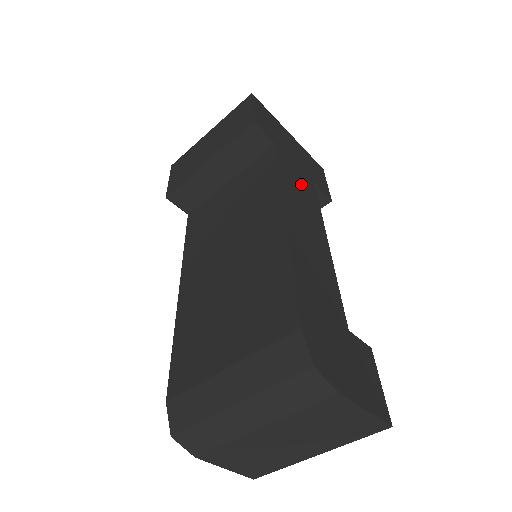
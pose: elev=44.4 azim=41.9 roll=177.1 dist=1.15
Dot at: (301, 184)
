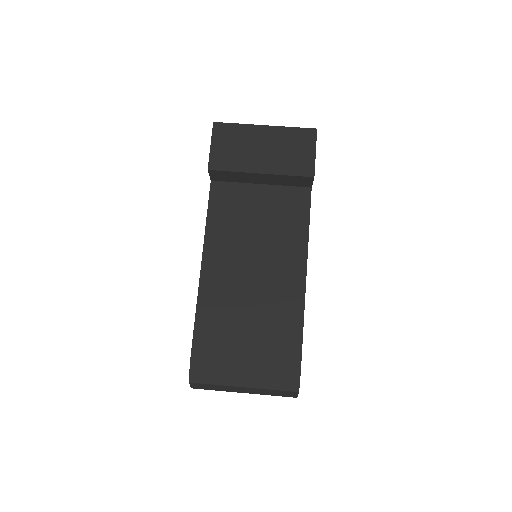
Dot at: occluded
